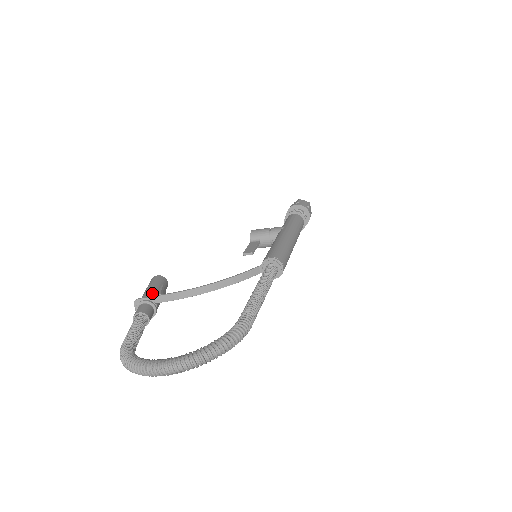
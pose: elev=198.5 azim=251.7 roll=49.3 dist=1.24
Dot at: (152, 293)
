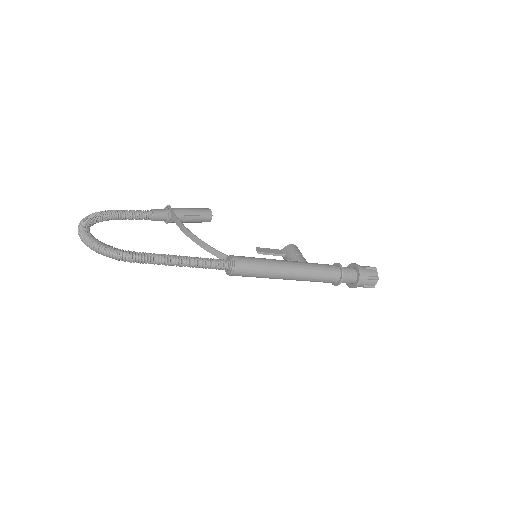
Dot at: (182, 211)
